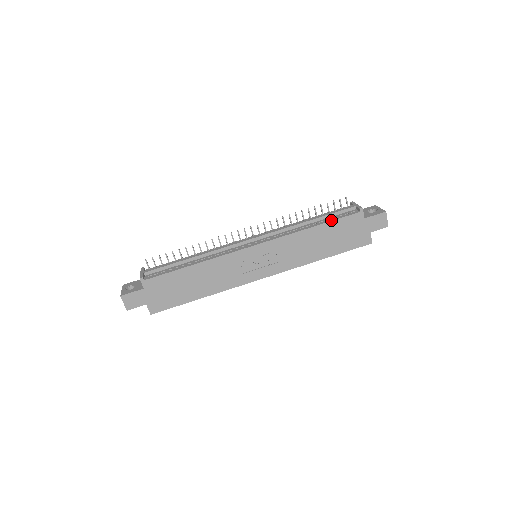
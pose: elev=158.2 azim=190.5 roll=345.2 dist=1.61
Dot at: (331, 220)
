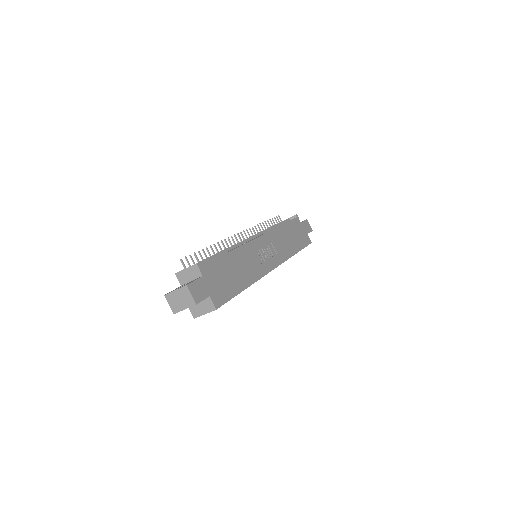
Dot at: (287, 222)
